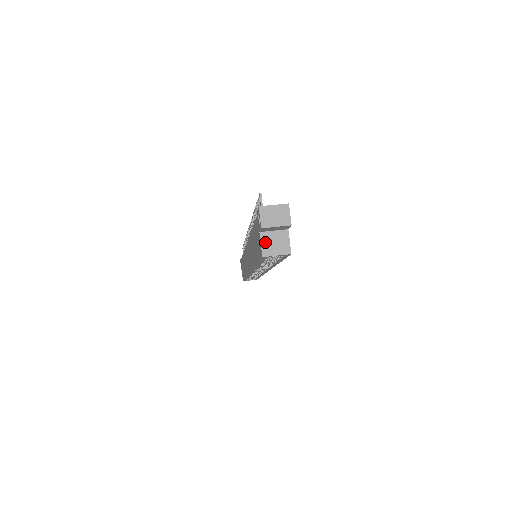
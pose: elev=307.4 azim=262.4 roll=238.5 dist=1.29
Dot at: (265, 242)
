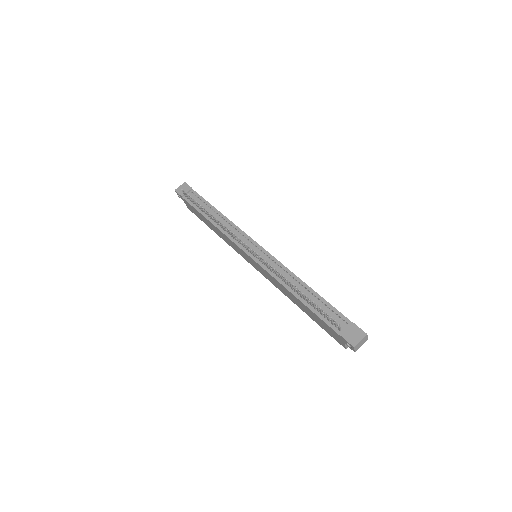
Dot at: occluded
